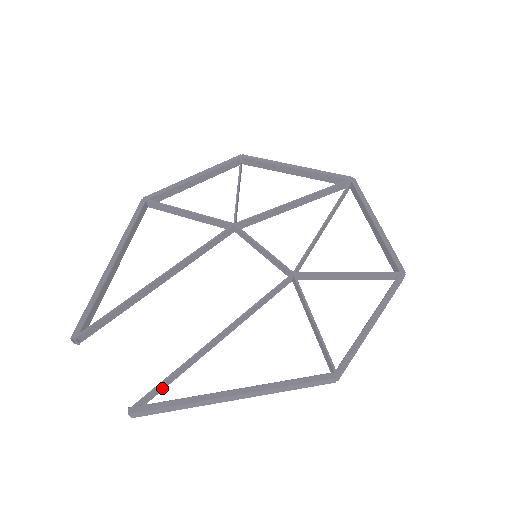
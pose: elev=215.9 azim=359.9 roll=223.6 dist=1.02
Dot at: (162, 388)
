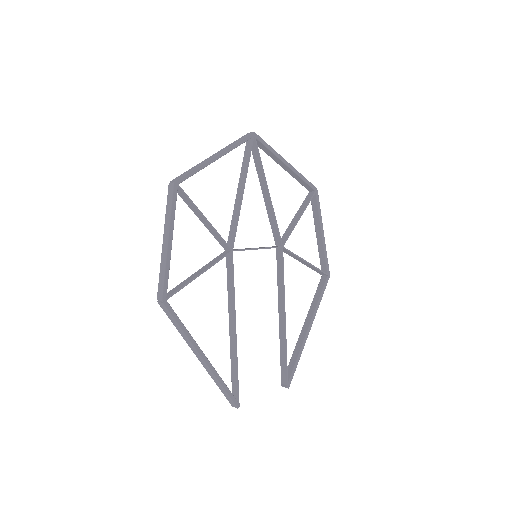
Dot at: (283, 364)
